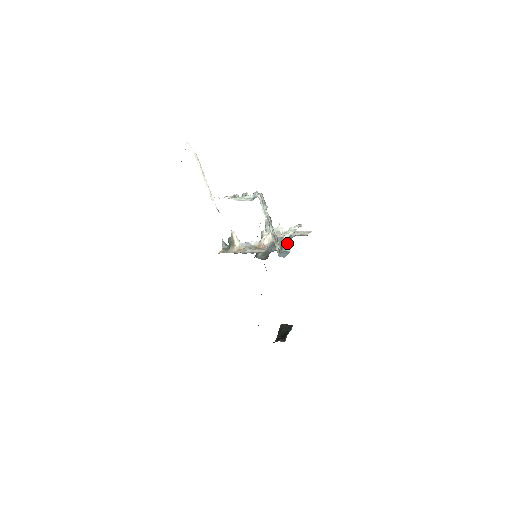
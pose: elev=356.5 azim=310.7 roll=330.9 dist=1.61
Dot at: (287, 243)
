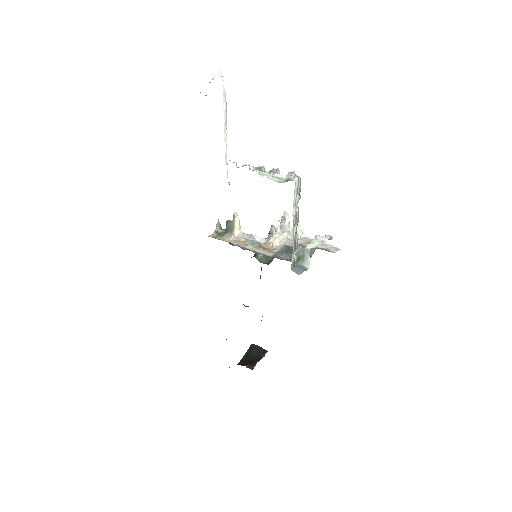
Dot at: (308, 256)
